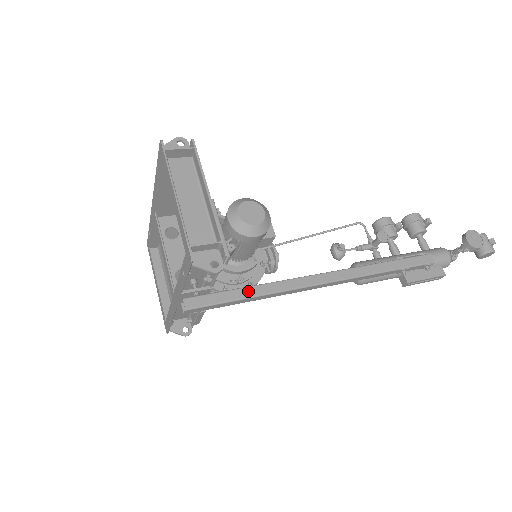
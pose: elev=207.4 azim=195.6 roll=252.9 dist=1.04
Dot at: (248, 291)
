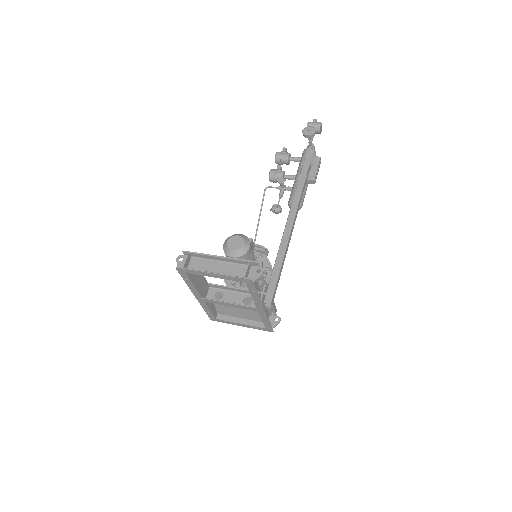
Dot at: (276, 267)
